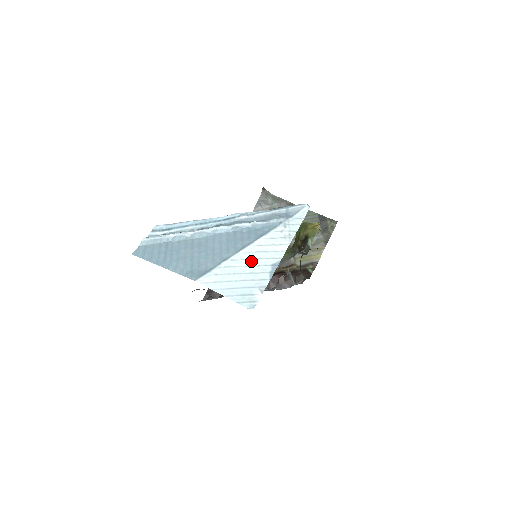
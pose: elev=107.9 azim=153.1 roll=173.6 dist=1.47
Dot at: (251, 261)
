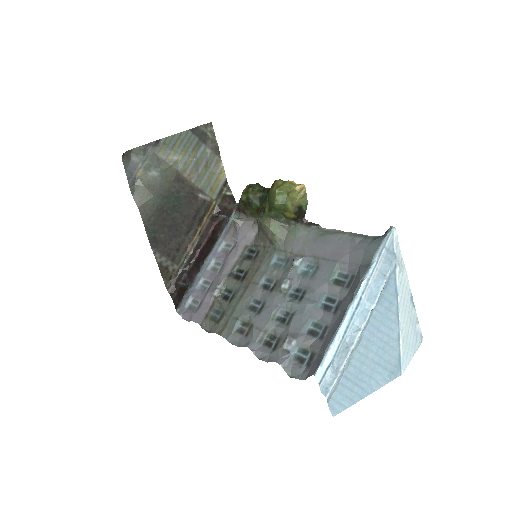
Dot at: (406, 316)
